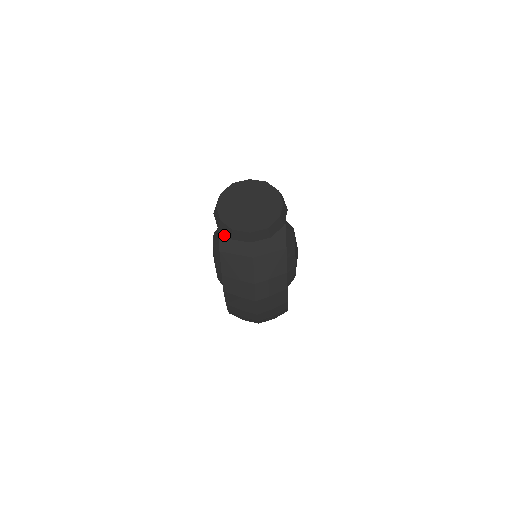
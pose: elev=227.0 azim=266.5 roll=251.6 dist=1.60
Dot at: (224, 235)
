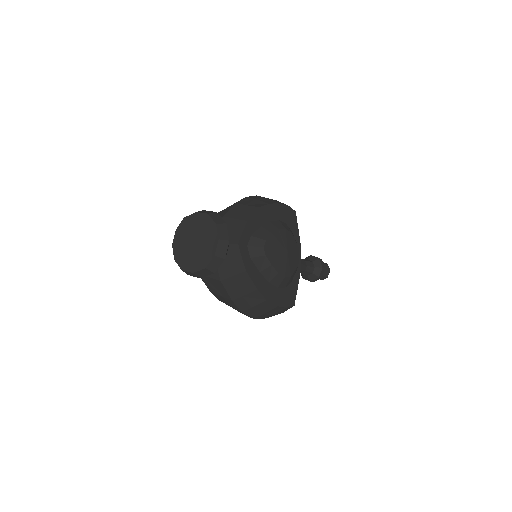
Dot at: occluded
